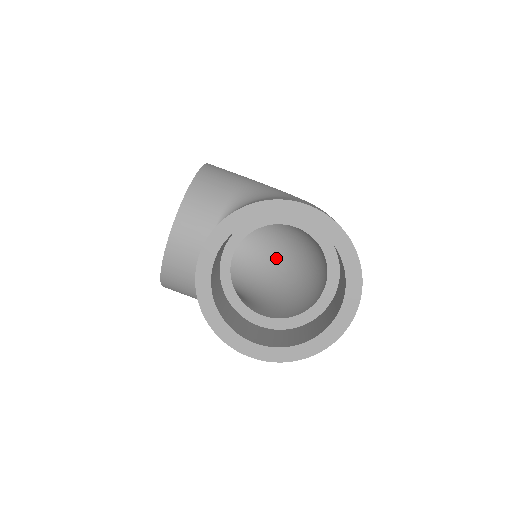
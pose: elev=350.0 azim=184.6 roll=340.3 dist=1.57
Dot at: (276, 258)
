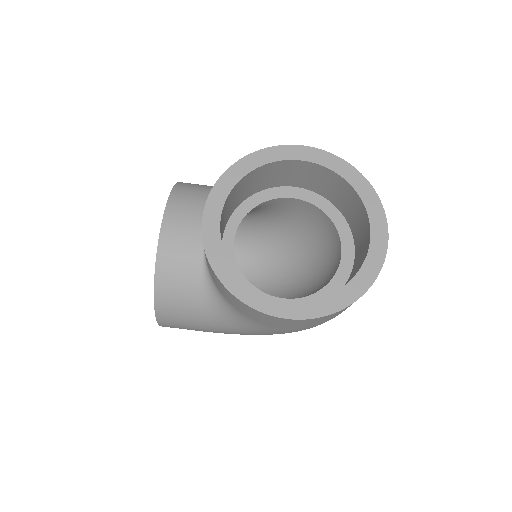
Dot at: (274, 277)
